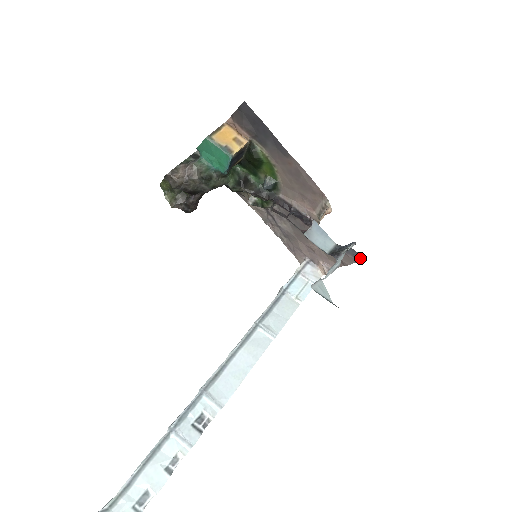
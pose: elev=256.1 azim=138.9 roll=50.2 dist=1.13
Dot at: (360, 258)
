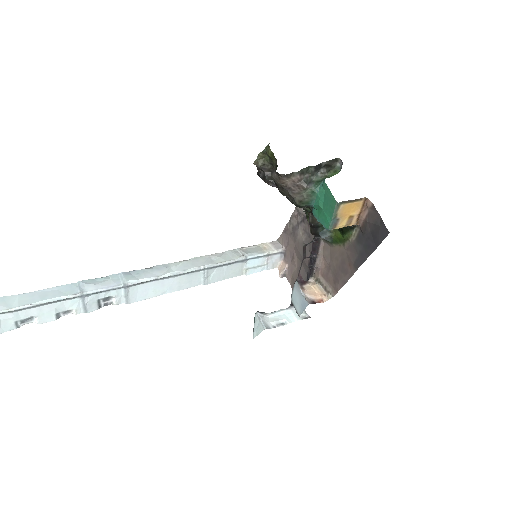
Dot at: occluded
